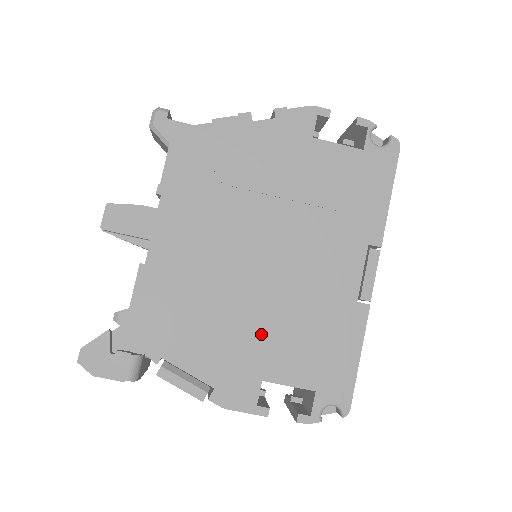
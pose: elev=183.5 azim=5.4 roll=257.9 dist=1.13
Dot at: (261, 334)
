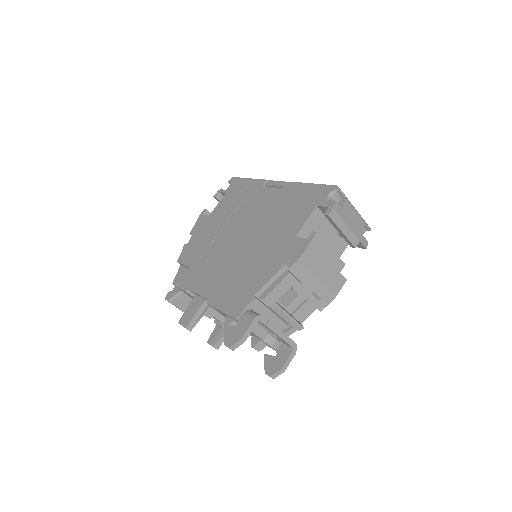
Dot at: (272, 238)
